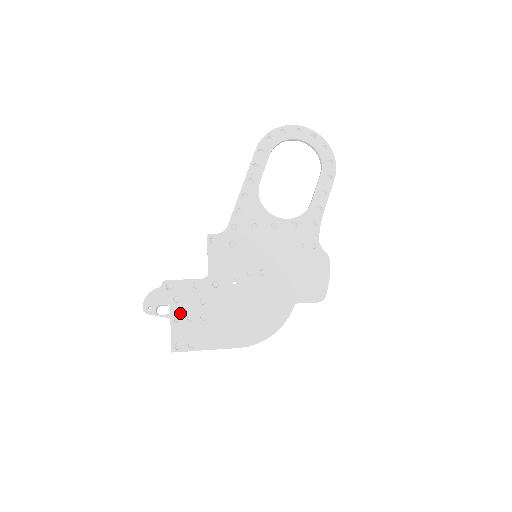
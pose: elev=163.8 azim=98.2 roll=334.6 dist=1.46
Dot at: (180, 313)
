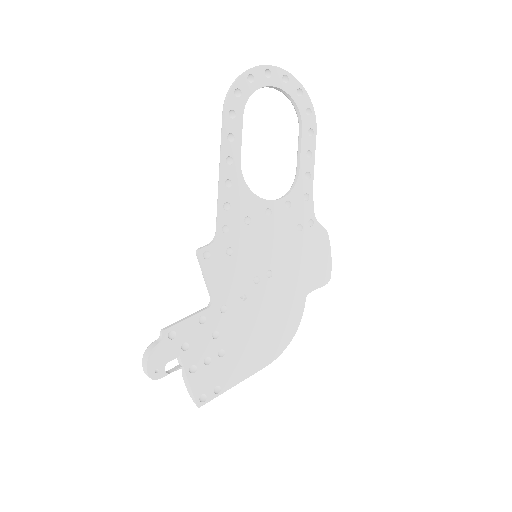
Dot at: (194, 360)
